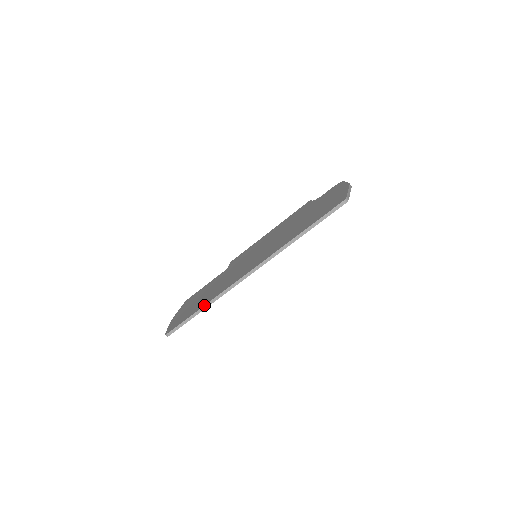
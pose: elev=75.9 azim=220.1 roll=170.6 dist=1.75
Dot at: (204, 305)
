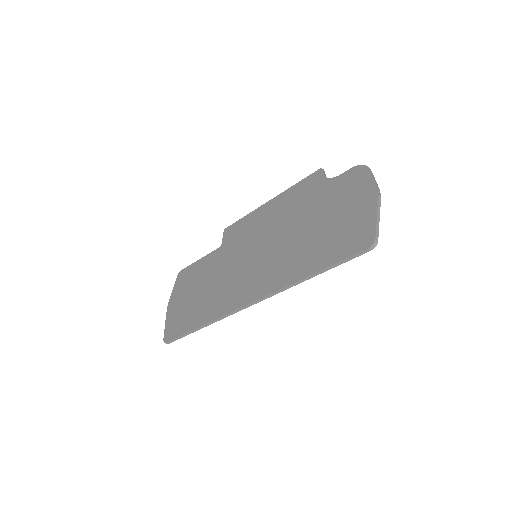
Dot at: (202, 325)
